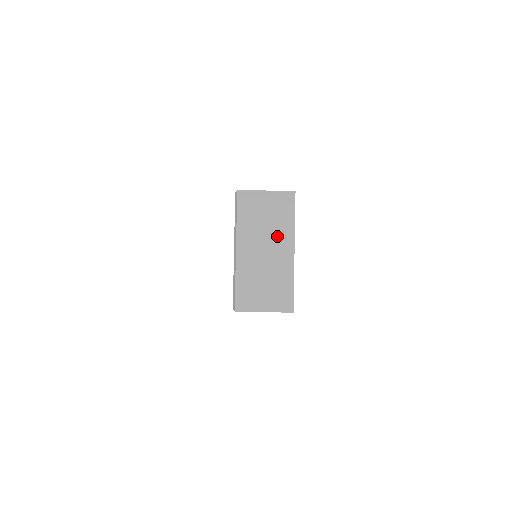
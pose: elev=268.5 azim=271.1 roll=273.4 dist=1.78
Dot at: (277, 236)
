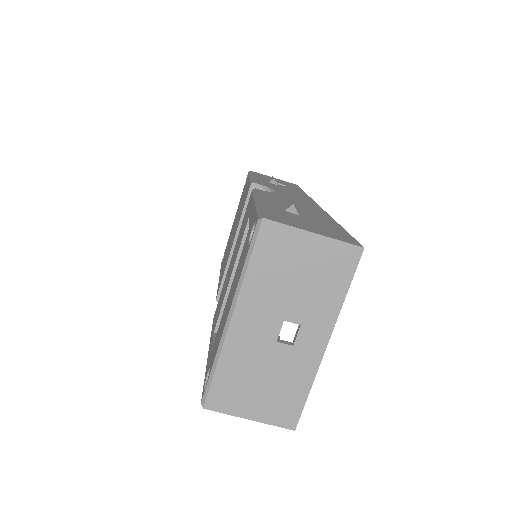
Dot at: (307, 313)
